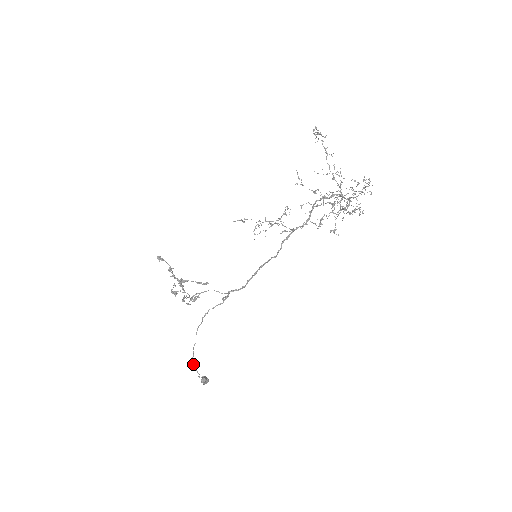
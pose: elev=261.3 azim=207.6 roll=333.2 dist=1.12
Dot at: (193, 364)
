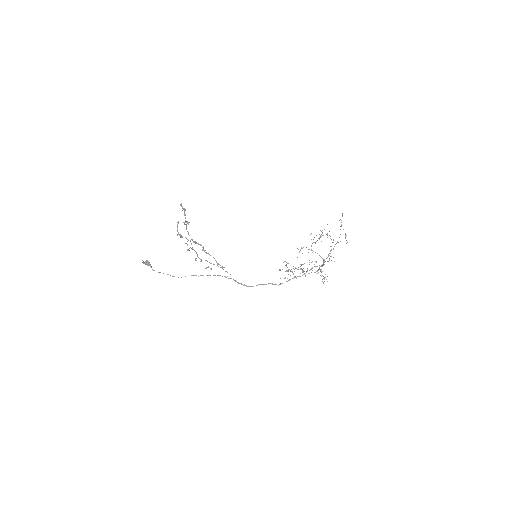
Dot at: occluded
